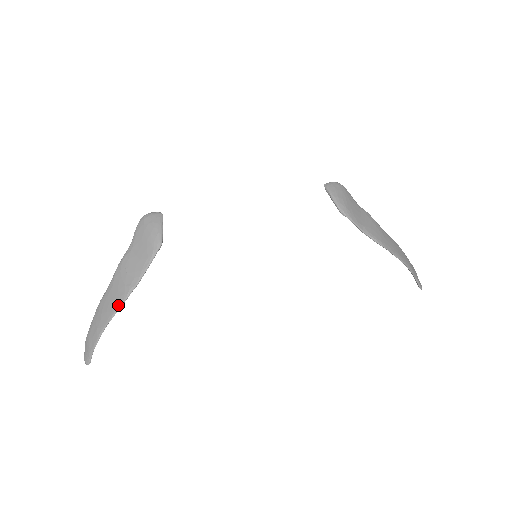
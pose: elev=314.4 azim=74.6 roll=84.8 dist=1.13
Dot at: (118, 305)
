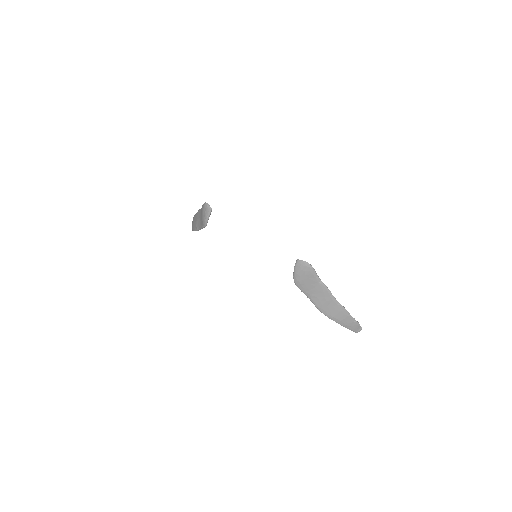
Dot at: (194, 229)
